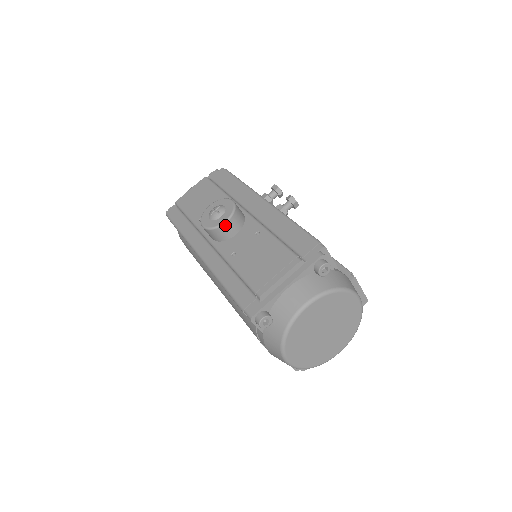
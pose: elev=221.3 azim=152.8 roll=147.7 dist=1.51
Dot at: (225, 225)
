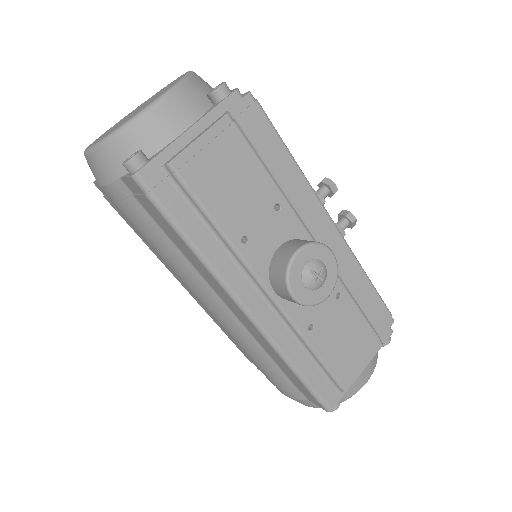
Dot at: (324, 299)
